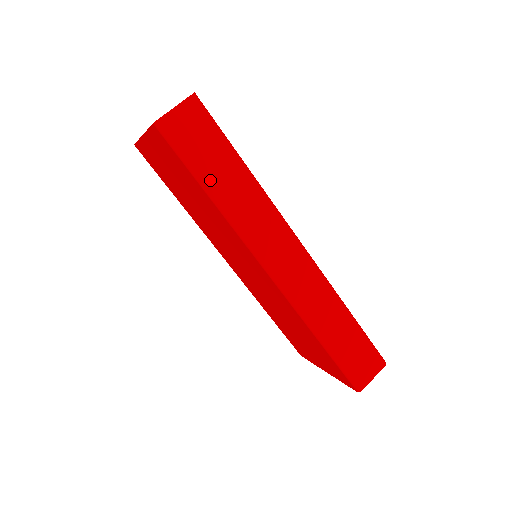
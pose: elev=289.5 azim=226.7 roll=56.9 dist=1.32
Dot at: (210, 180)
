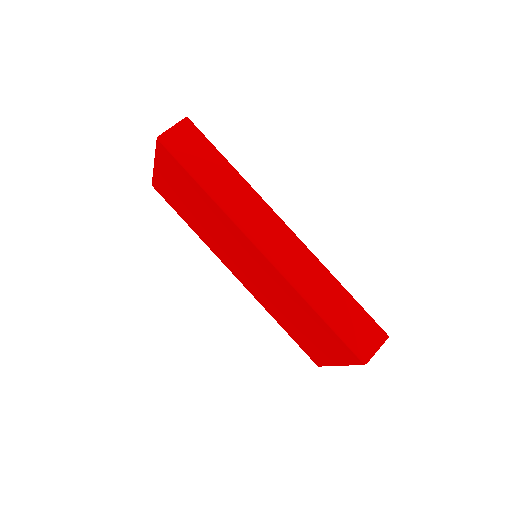
Dot at: (203, 176)
